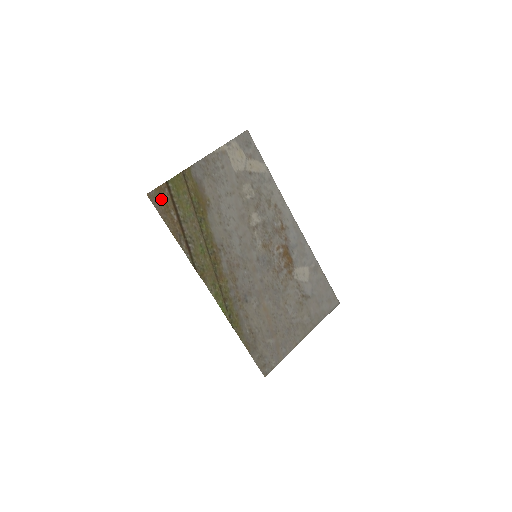
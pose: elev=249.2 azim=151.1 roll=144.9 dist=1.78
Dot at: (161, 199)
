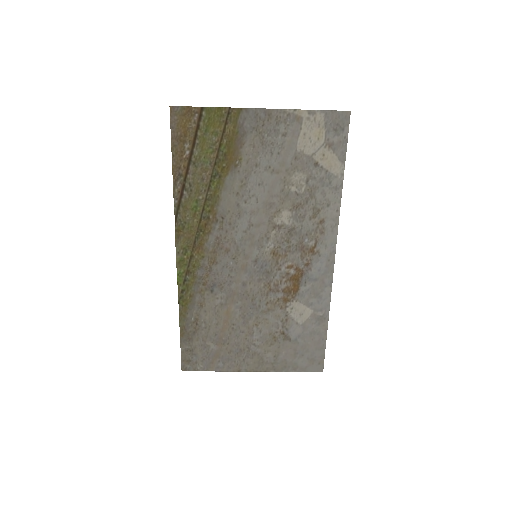
Dot at: (183, 122)
